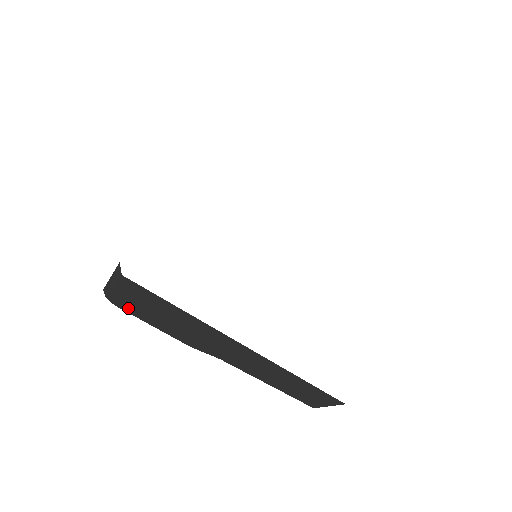
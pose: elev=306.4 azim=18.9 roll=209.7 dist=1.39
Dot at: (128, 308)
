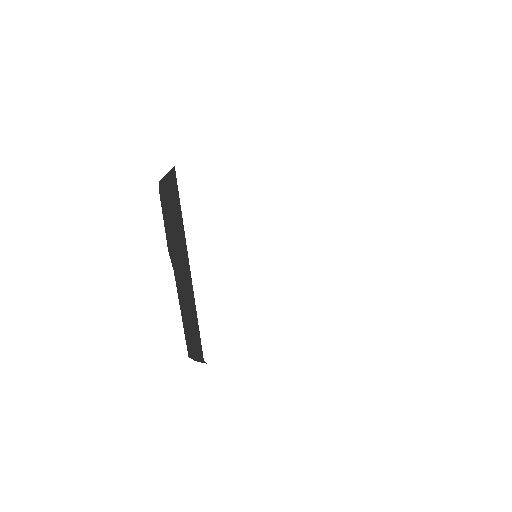
Dot at: (163, 196)
